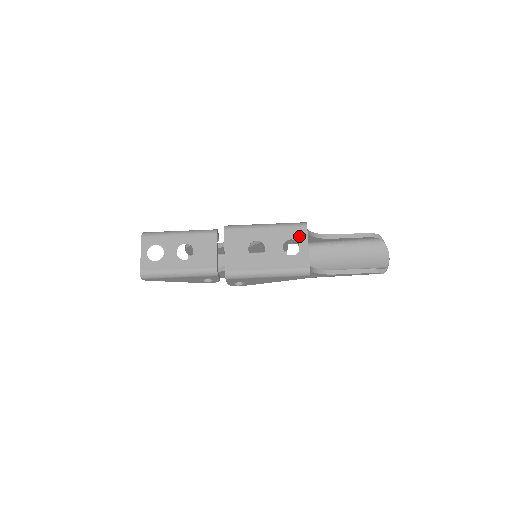
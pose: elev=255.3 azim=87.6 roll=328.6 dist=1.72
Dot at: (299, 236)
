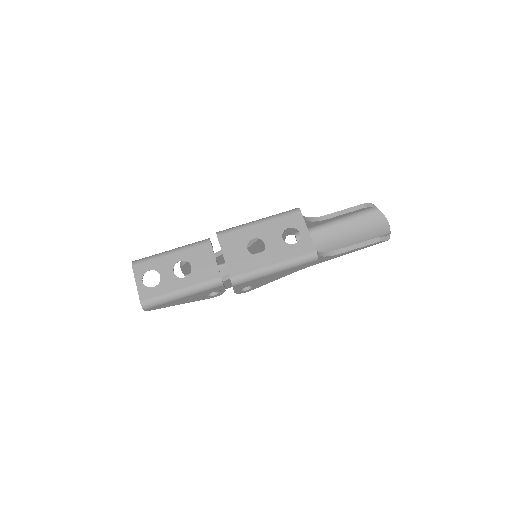
Dot at: (296, 223)
